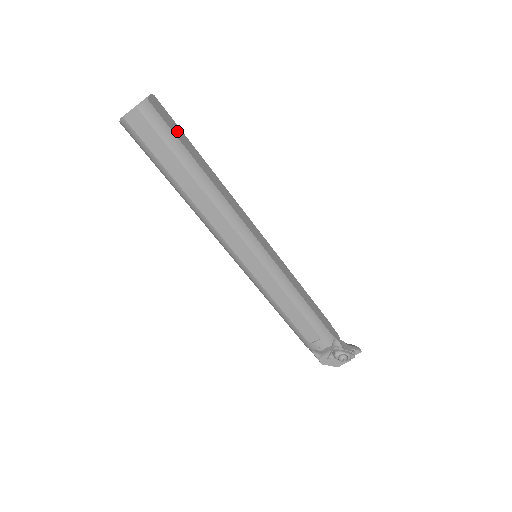
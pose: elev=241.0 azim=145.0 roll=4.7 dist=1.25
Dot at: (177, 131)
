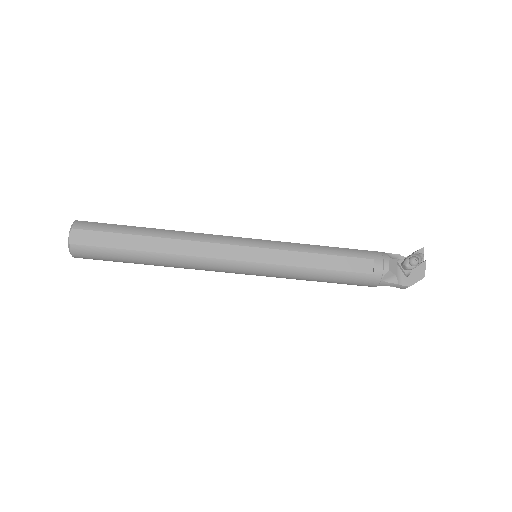
Dot at: occluded
